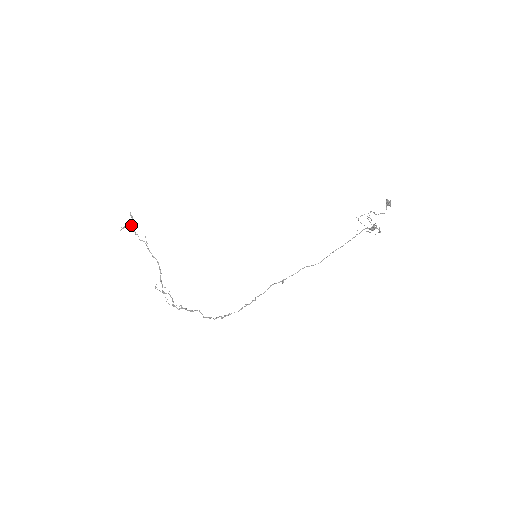
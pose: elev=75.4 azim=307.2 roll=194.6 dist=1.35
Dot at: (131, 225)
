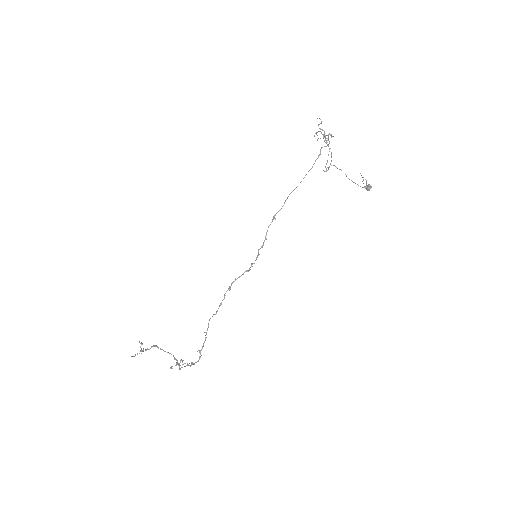
Dot at: (140, 346)
